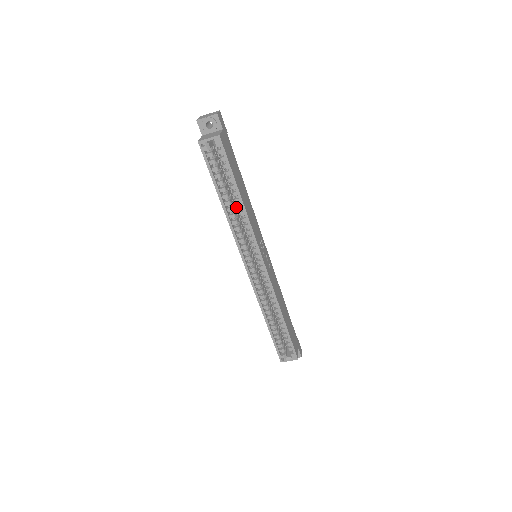
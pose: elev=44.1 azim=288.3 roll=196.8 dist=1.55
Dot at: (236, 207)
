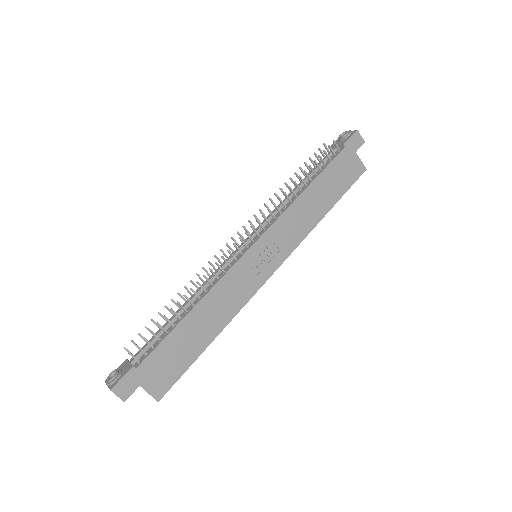
Dot at: occluded
